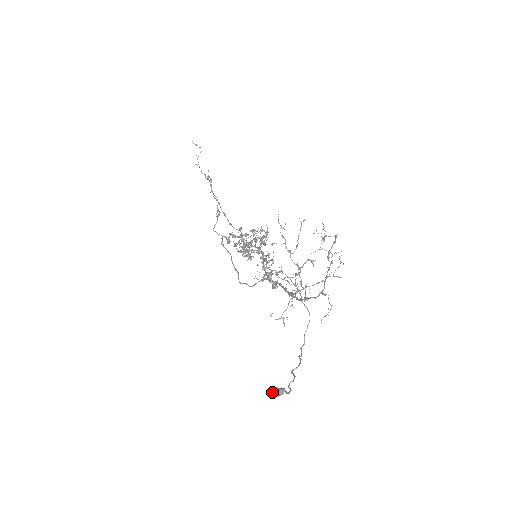
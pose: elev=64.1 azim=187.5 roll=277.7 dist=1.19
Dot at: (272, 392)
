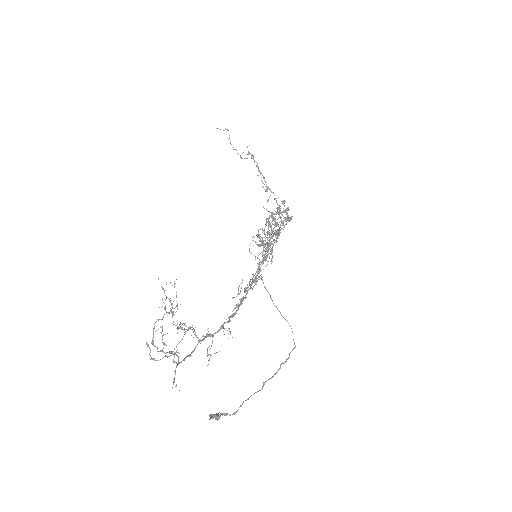
Dot at: (210, 417)
